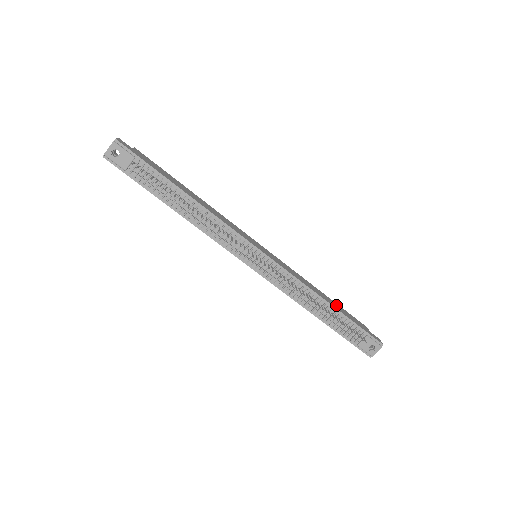
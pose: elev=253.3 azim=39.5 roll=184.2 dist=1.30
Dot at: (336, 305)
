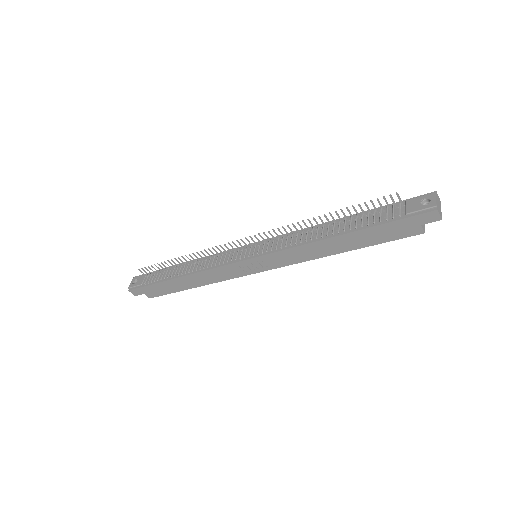
Dot at: occluded
